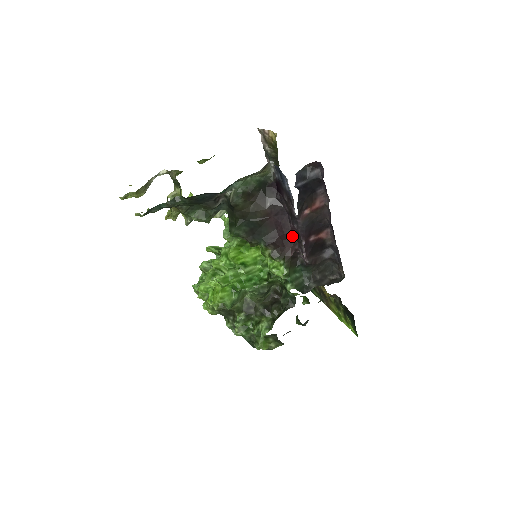
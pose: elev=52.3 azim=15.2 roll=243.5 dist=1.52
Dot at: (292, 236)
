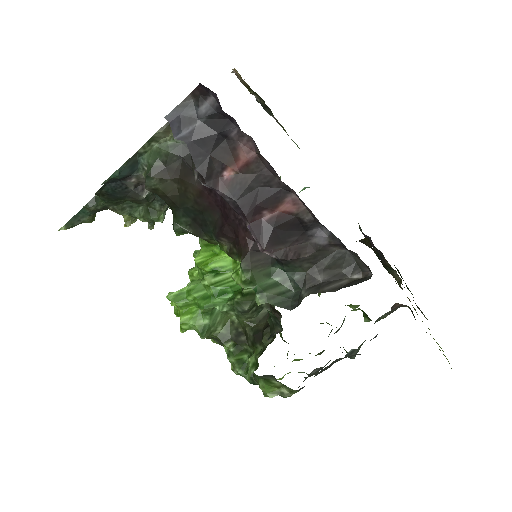
Dot at: (241, 218)
